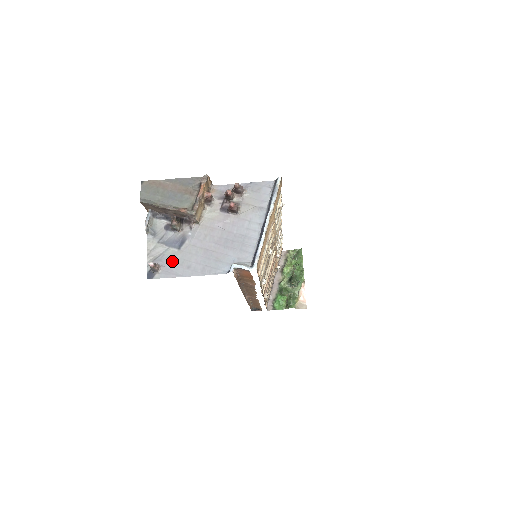
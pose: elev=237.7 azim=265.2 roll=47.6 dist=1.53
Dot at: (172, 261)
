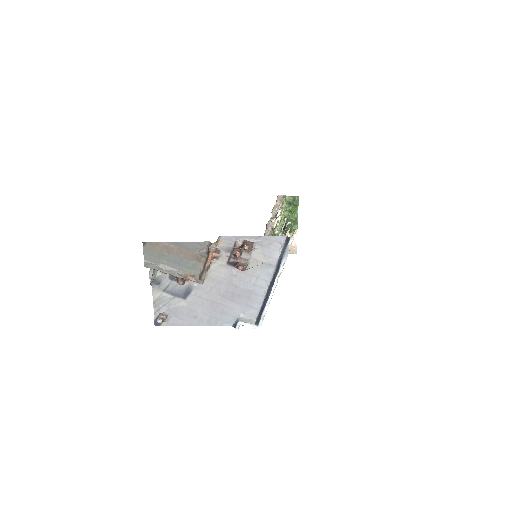
Dot at: (178, 310)
